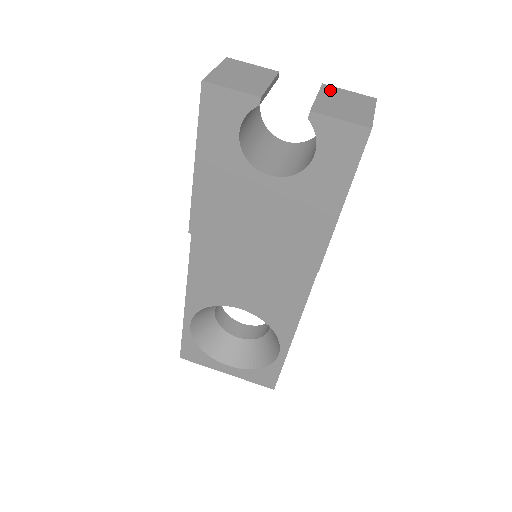
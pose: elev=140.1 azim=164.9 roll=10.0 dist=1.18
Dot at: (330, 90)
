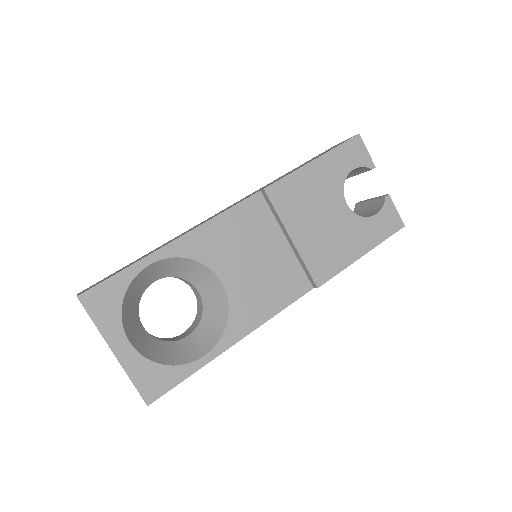
Dot at: occluded
